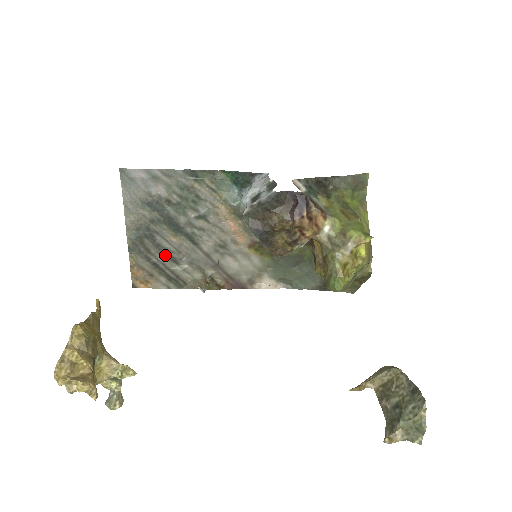
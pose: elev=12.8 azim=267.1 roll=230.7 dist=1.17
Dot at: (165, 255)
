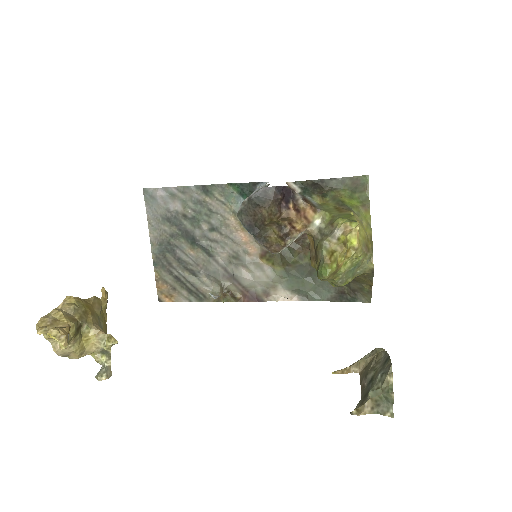
Dot at: (185, 268)
